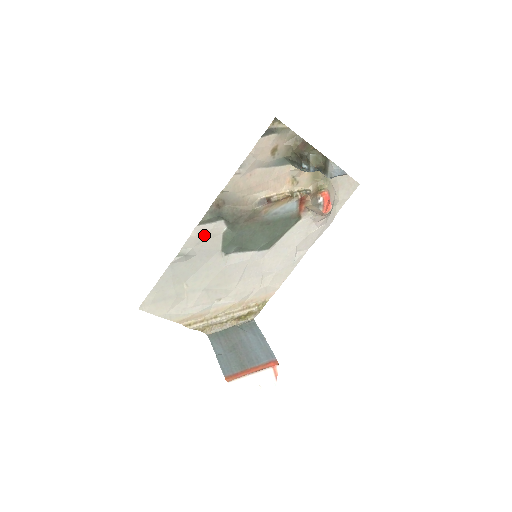
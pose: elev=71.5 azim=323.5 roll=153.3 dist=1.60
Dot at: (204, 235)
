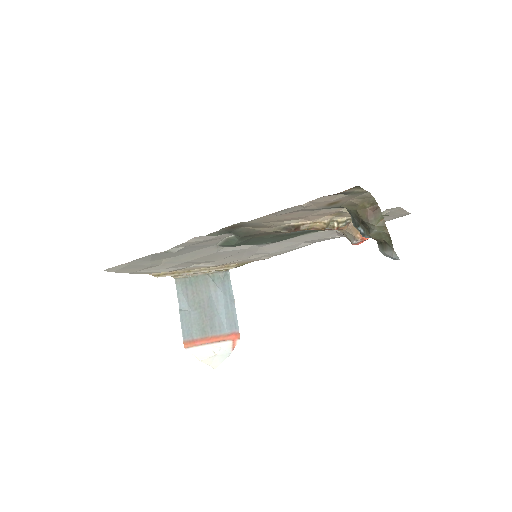
Dot at: (203, 240)
